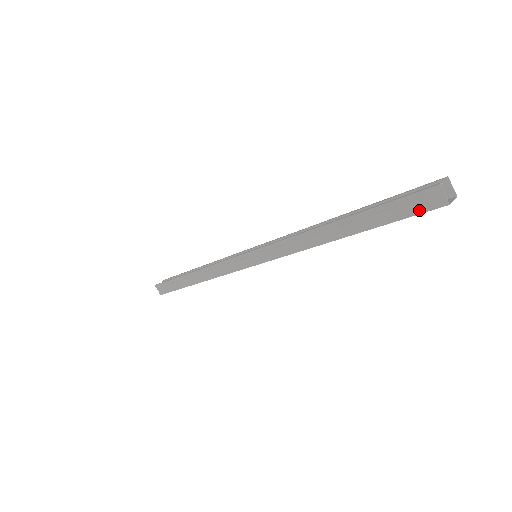
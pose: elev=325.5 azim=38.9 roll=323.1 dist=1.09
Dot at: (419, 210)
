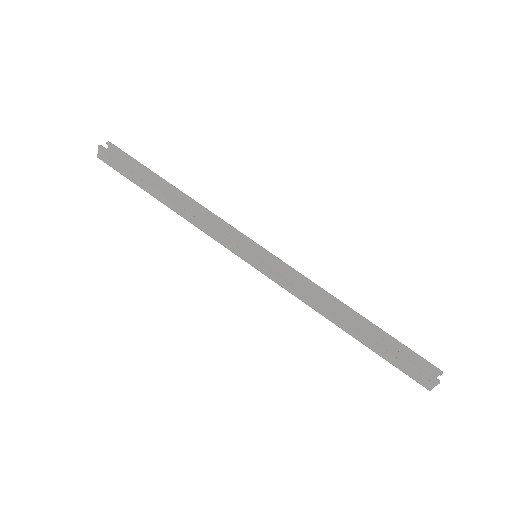
Dot at: (412, 376)
